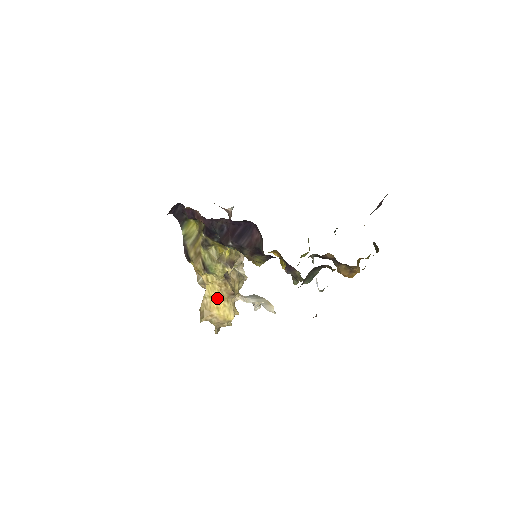
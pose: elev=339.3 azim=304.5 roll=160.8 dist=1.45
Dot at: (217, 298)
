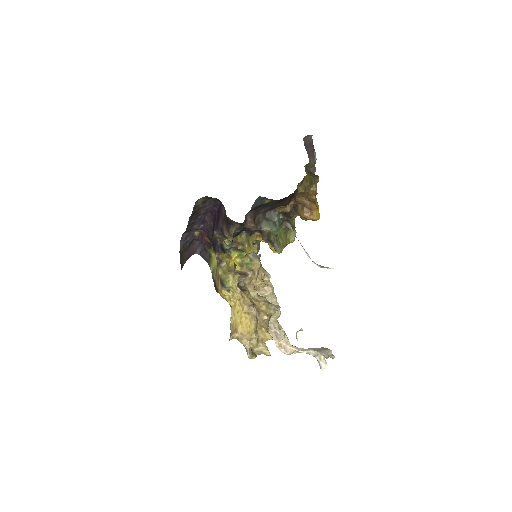
Dot at: (239, 313)
